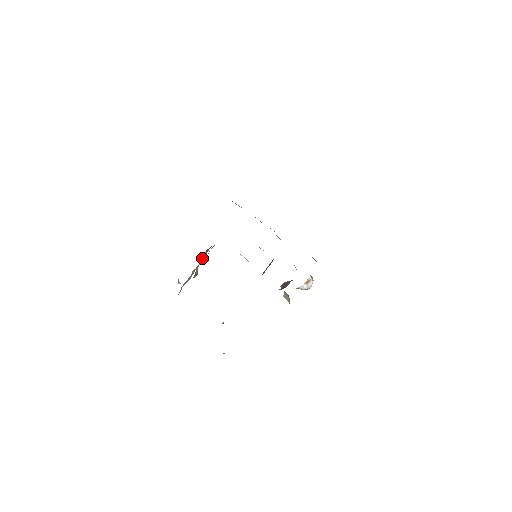
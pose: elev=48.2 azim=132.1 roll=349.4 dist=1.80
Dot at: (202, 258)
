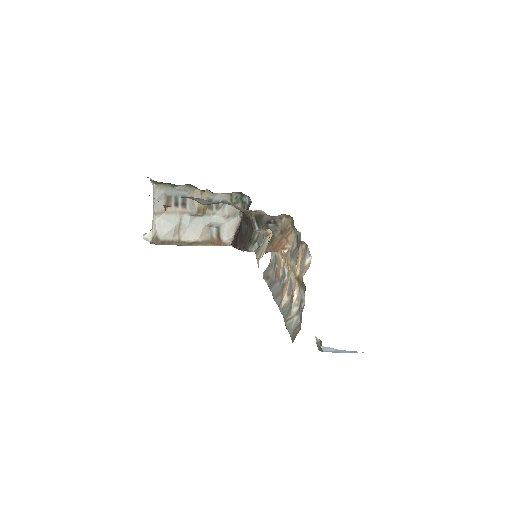
Dot at: (205, 233)
